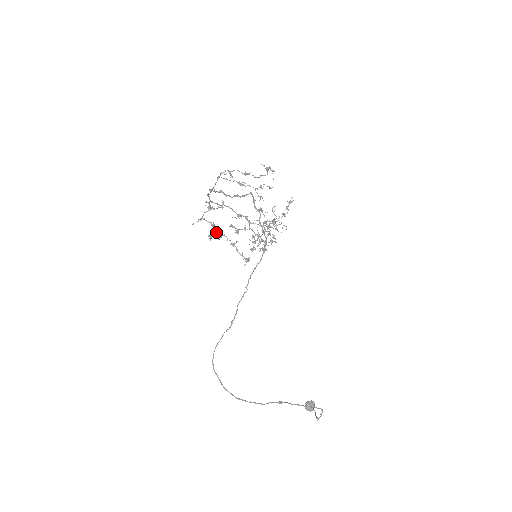
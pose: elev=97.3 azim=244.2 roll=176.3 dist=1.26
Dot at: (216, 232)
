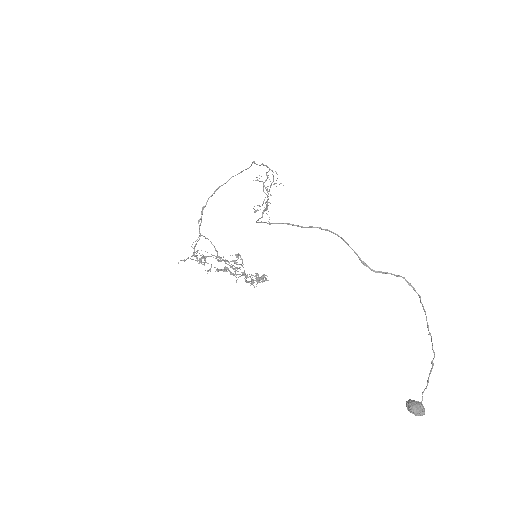
Dot at: (206, 262)
